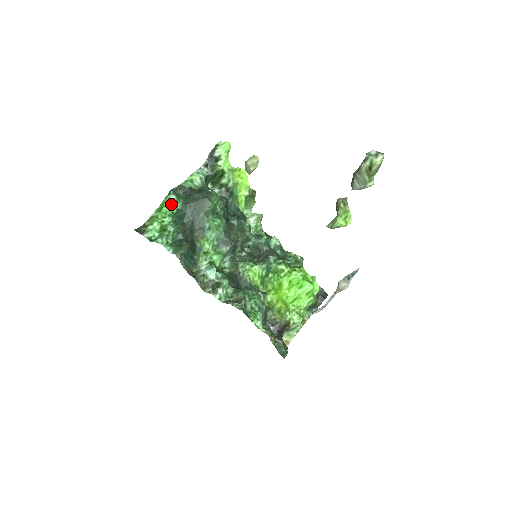
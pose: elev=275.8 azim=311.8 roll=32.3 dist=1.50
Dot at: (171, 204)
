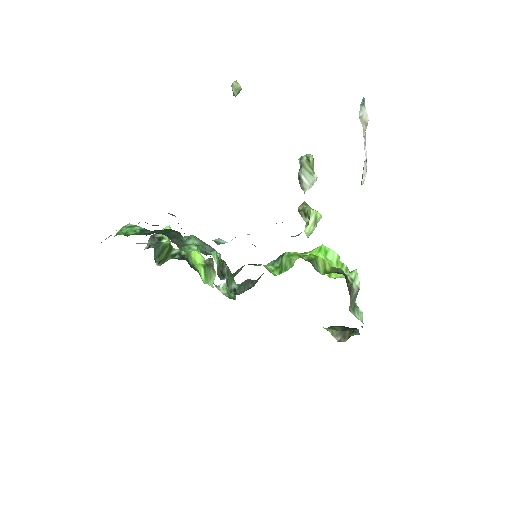
Dot at: (131, 227)
